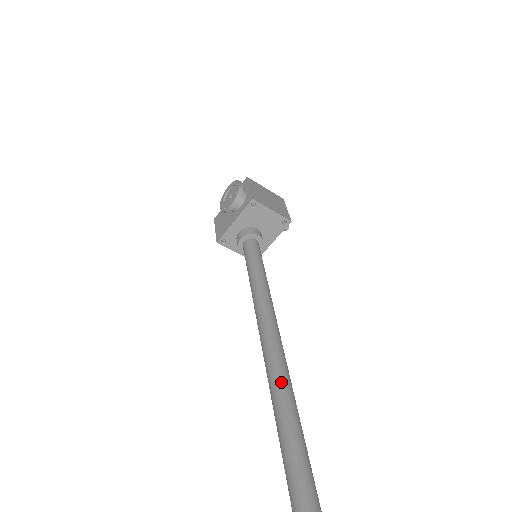
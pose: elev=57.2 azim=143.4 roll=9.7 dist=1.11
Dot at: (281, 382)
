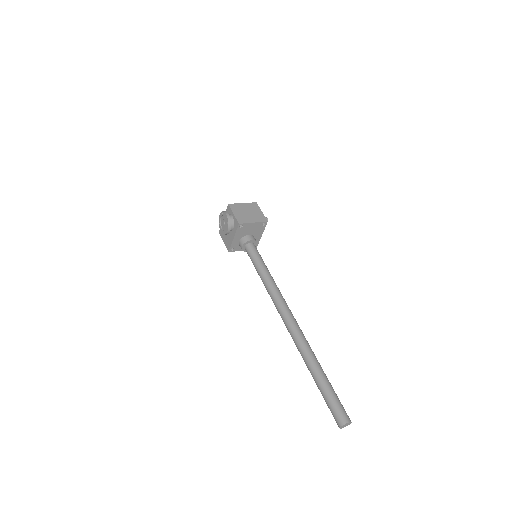
Dot at: (297, 337)
